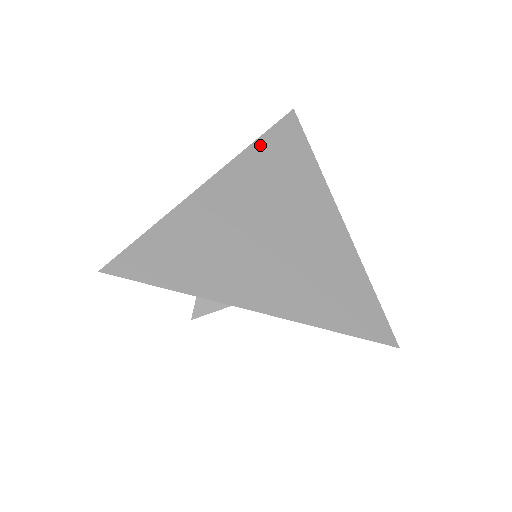
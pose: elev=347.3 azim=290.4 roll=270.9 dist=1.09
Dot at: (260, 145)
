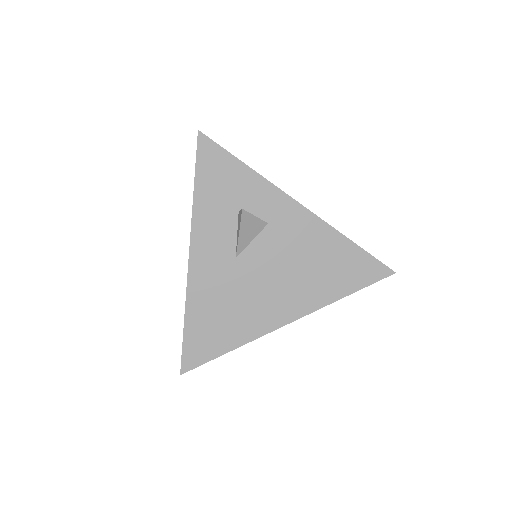
Dot at: occluded
